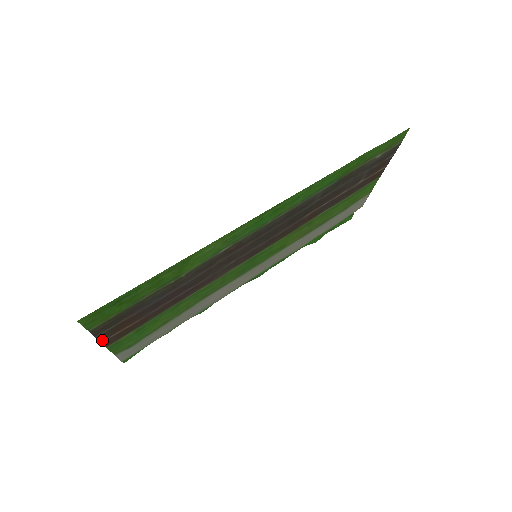
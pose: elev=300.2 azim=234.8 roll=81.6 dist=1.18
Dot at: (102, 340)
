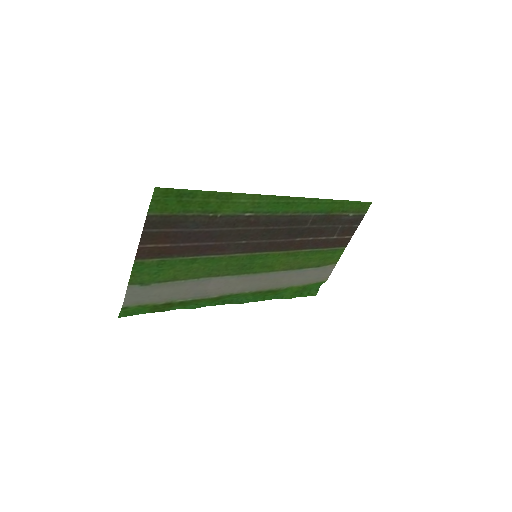
Dot at: (141, 243)
